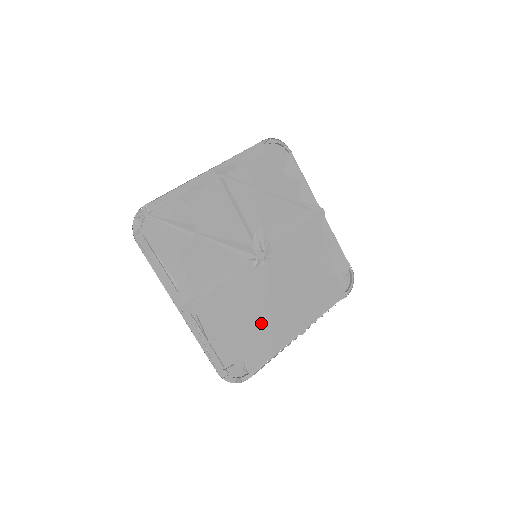
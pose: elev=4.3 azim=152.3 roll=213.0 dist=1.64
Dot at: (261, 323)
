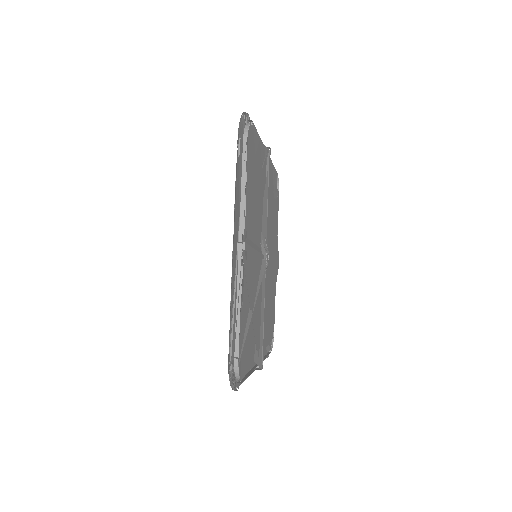
Dot at: (273, 297)
